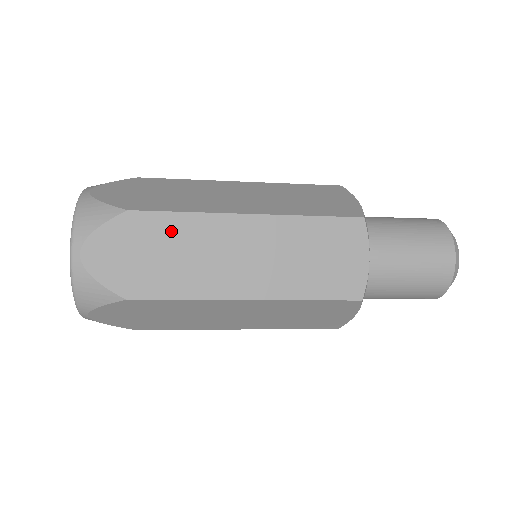
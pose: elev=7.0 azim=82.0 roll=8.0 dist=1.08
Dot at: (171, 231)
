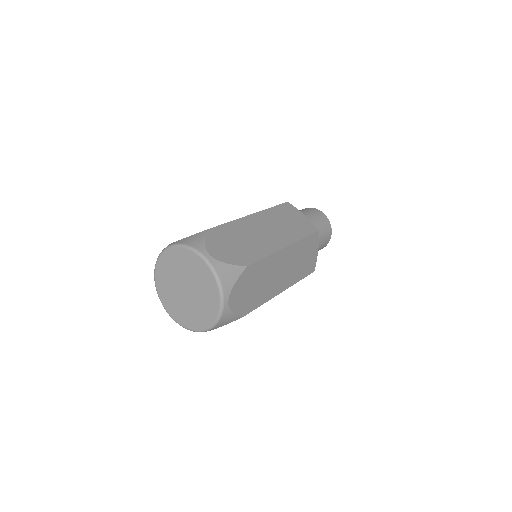
Dot at: occluded
